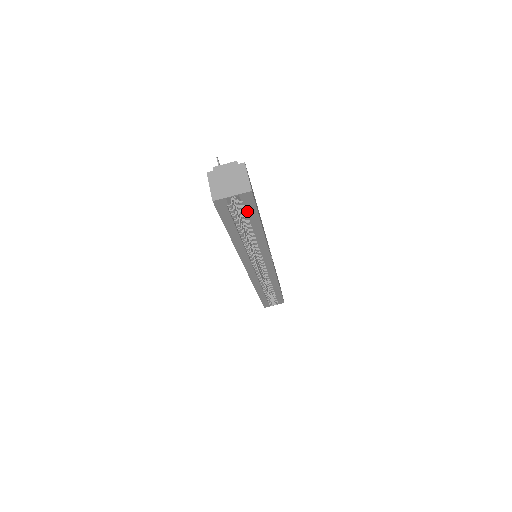
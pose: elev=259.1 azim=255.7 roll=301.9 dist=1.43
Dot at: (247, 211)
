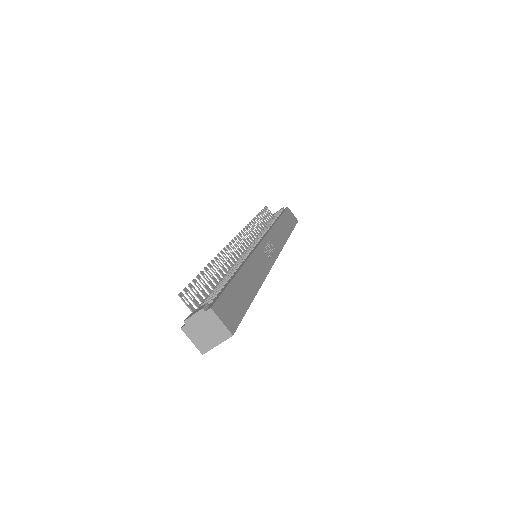
Dot at: occluded
